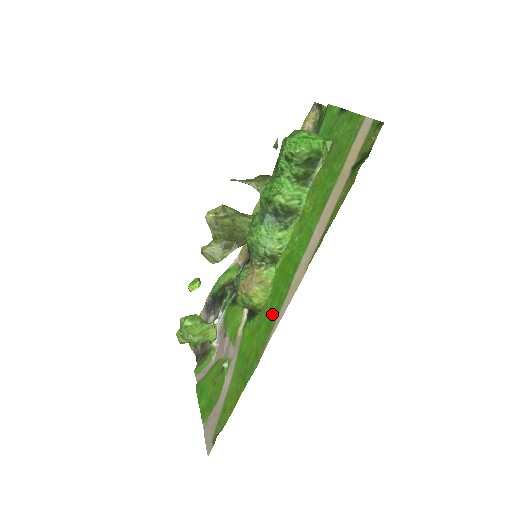
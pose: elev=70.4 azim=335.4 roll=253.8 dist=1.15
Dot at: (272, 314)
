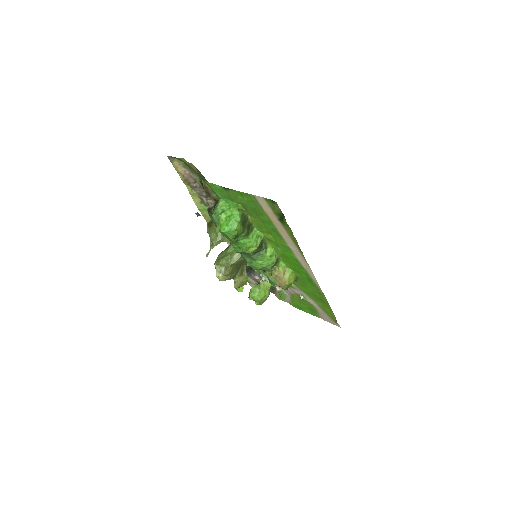
Dot at: (307, 279)
